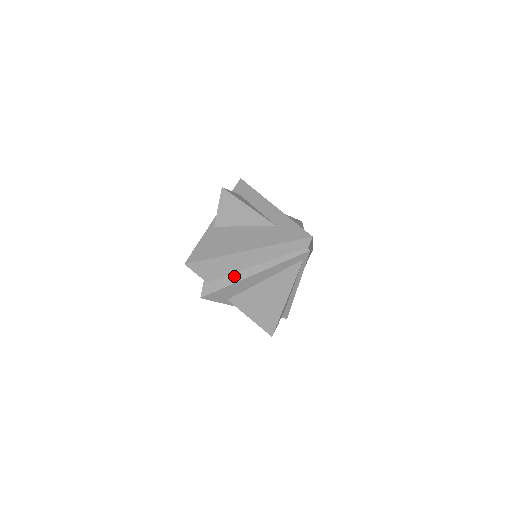
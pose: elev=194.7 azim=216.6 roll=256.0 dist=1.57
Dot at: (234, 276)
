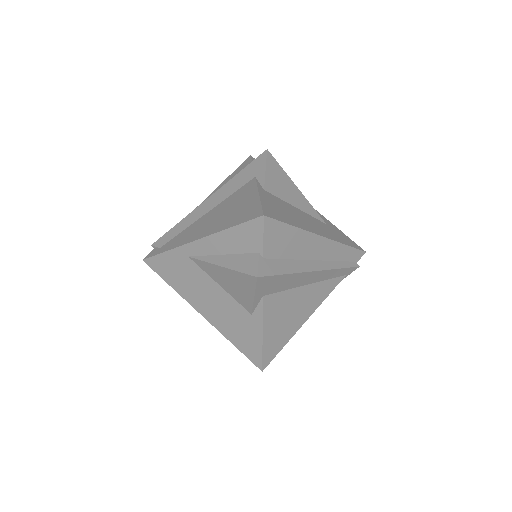
Dot at: (295, 263)
